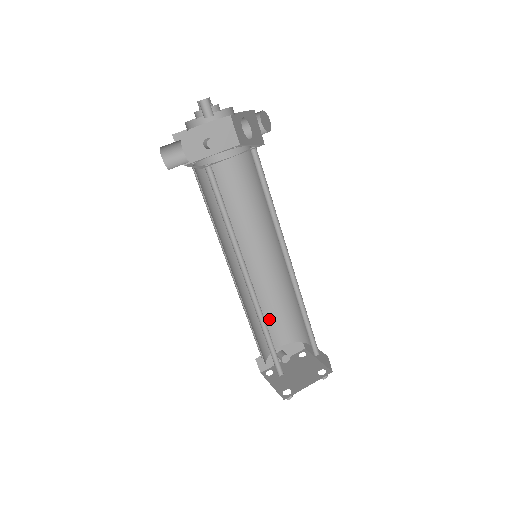
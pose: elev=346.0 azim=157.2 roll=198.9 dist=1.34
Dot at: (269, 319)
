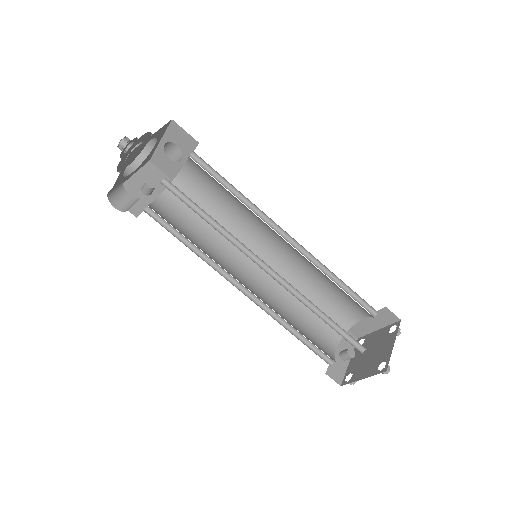
Dot at: (308, 325)
